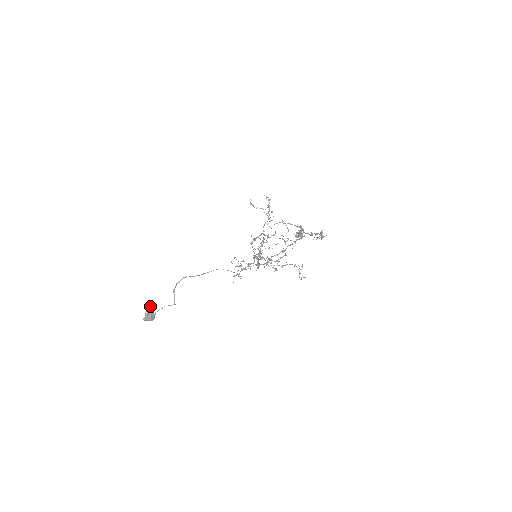
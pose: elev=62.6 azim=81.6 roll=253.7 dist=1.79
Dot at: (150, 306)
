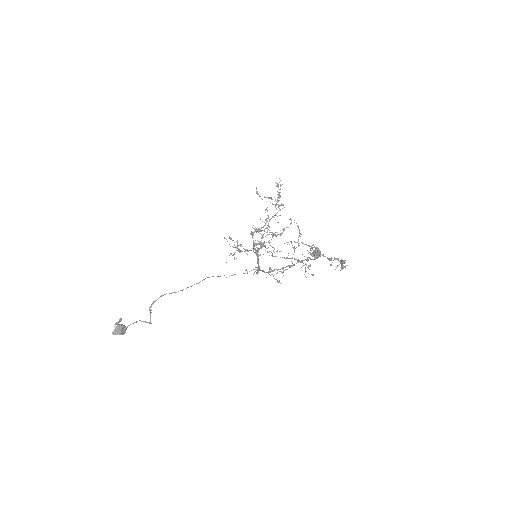
Dot at: (121, 320)
